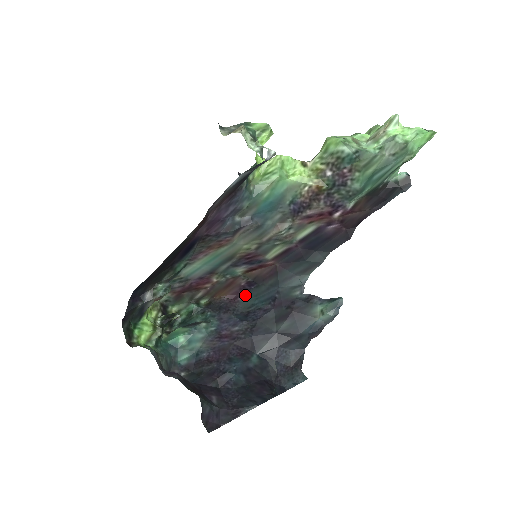
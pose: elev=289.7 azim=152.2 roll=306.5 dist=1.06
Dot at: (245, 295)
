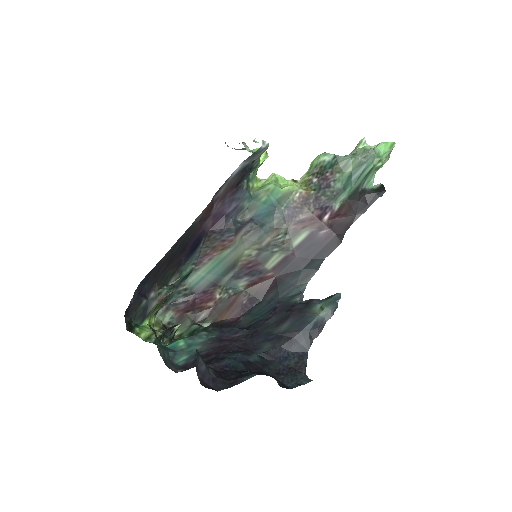
Dot at: (247, 314)
